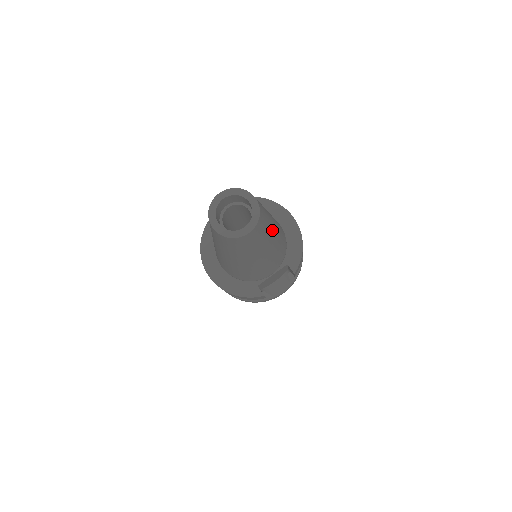
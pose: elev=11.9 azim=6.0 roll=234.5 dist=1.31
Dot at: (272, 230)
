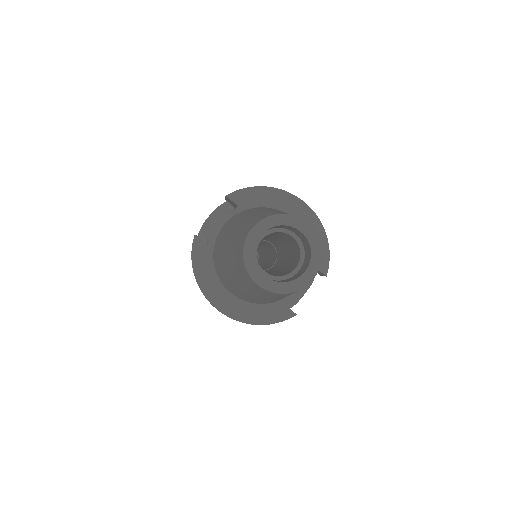
Dot at: occluded
